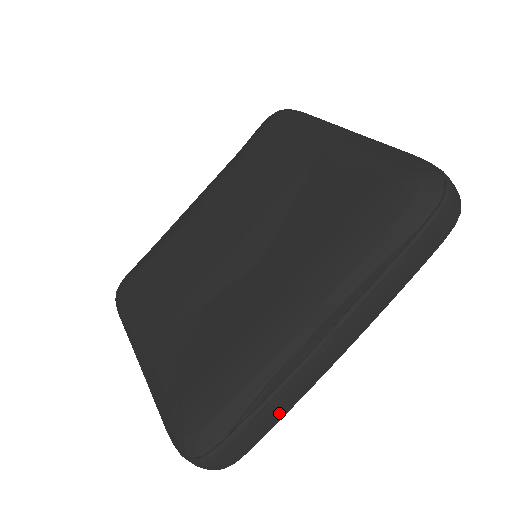
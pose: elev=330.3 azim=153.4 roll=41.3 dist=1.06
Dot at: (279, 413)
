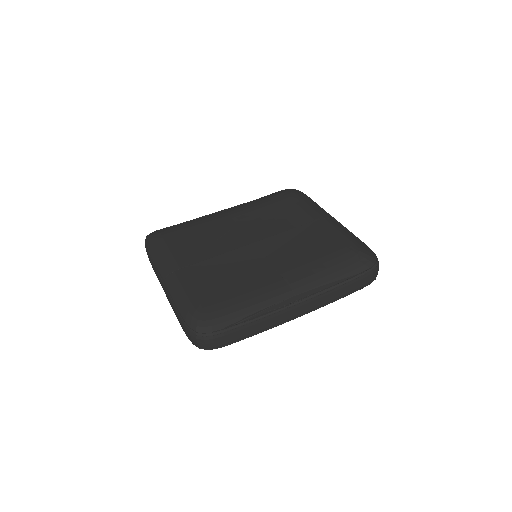
Dot at: (253, 332)
